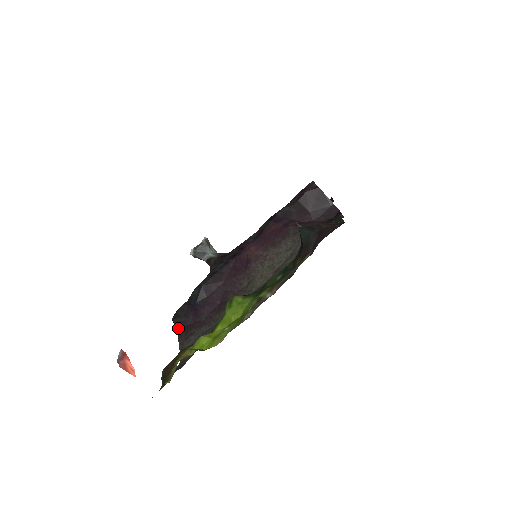
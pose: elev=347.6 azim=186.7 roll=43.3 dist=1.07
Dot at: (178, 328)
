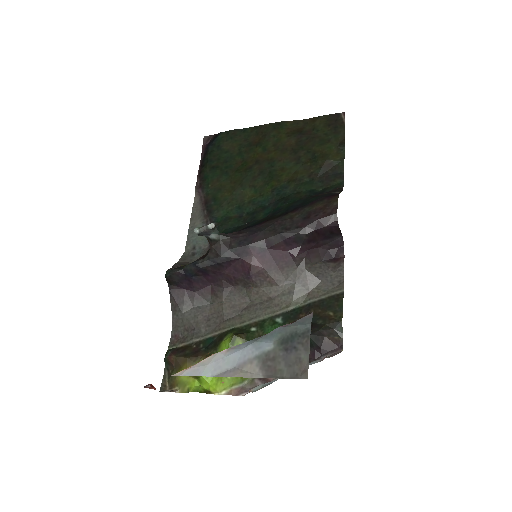
Dot at: (170, 286)
